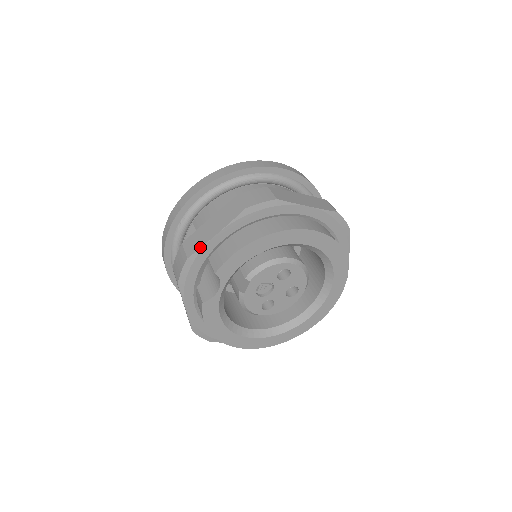
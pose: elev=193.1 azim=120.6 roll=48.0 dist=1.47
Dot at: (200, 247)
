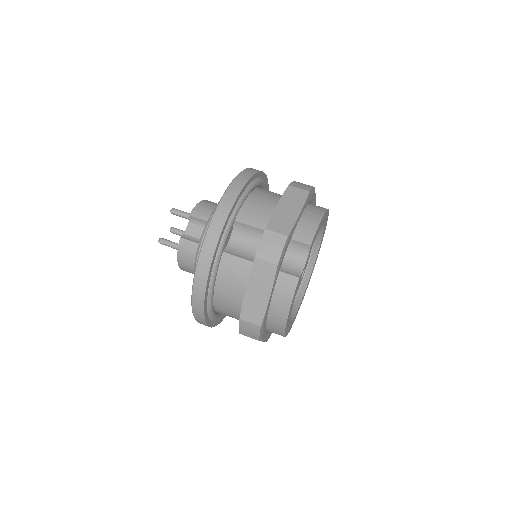
Dot at: (293, 225)
